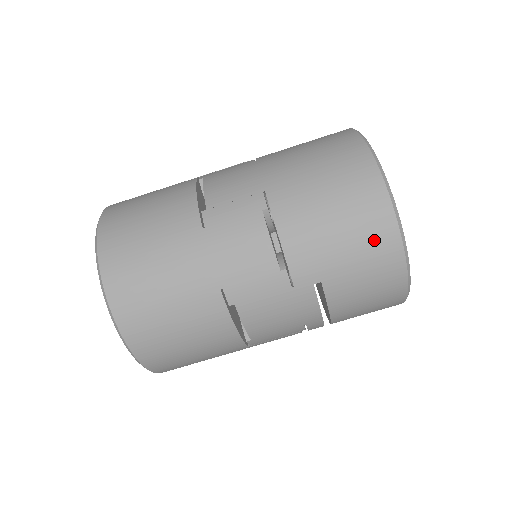
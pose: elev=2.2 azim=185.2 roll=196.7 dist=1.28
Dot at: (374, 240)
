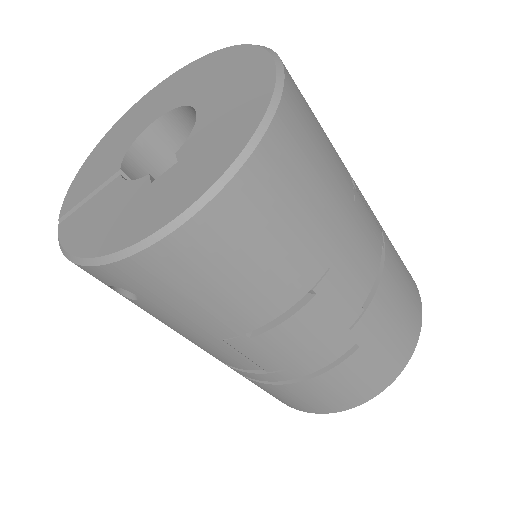
Dot at: (400, 351)
